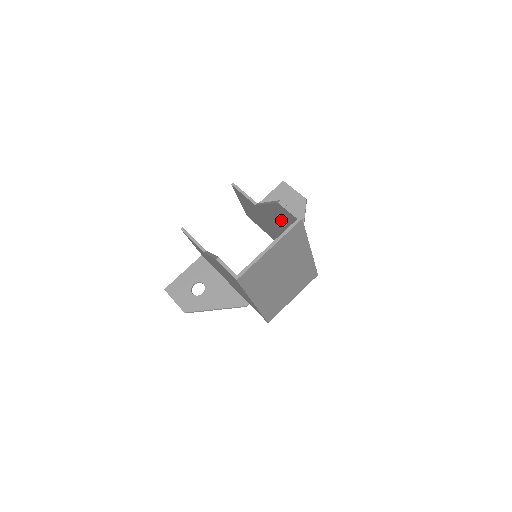
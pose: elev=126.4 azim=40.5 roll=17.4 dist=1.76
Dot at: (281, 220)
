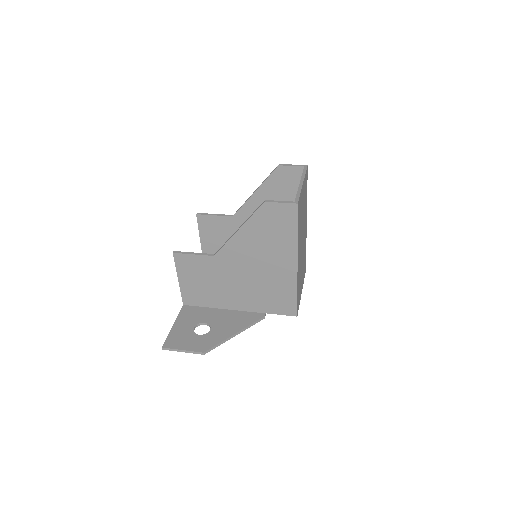
Dot at: (274, 200)
